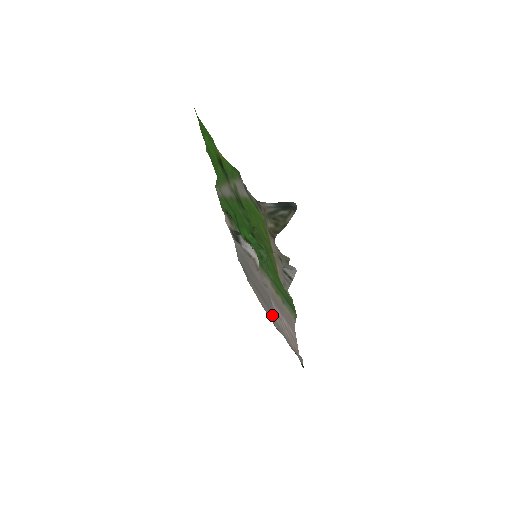
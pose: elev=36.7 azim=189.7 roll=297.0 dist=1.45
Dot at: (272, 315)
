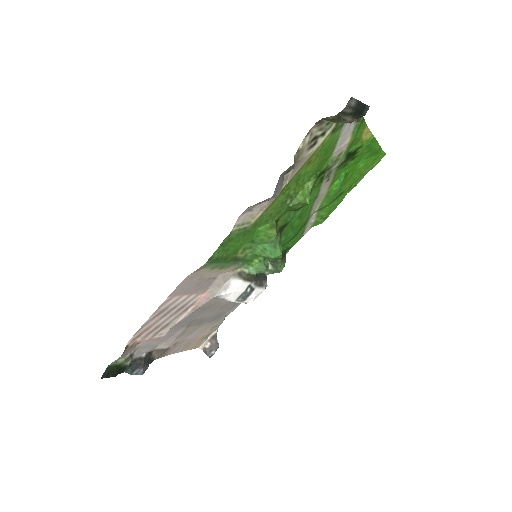
Dot at: (174, 331)
